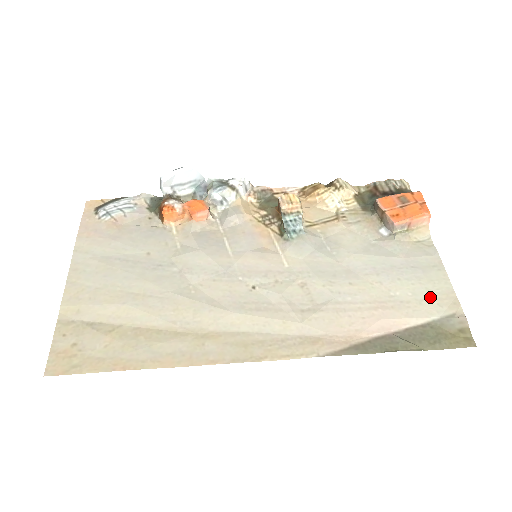
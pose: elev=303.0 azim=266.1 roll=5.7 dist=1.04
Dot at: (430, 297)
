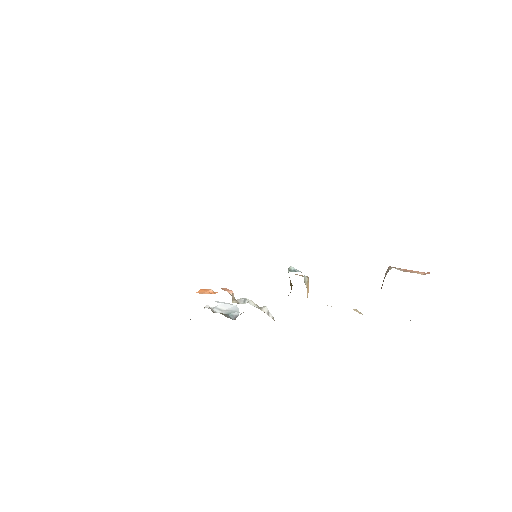
Dot at: occluded
